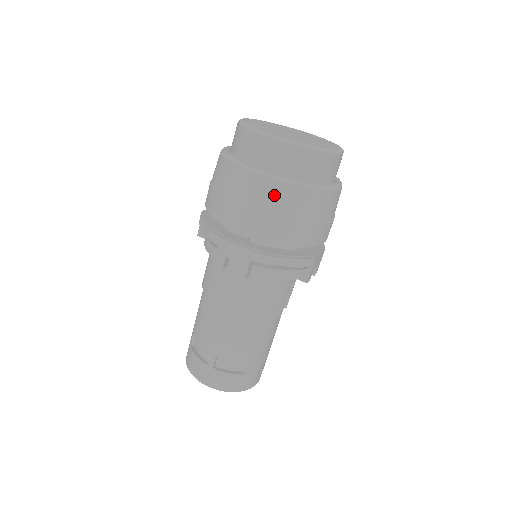
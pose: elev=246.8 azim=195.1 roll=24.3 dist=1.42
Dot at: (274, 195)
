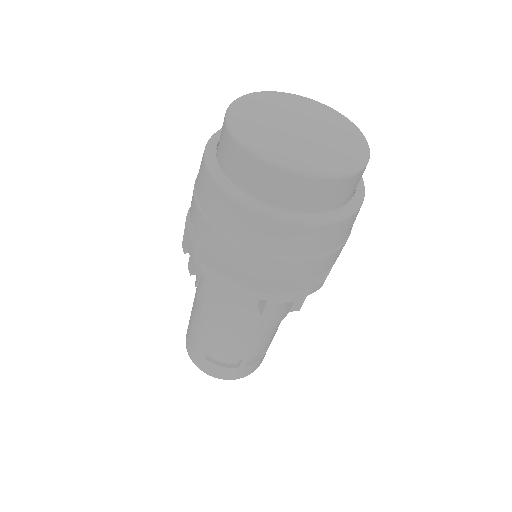
Dot at: (335, 235)
